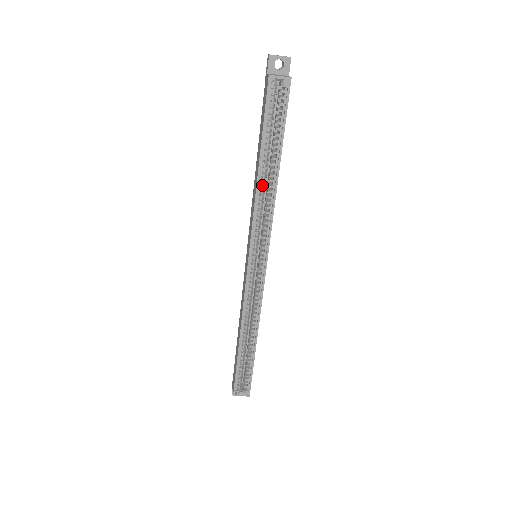
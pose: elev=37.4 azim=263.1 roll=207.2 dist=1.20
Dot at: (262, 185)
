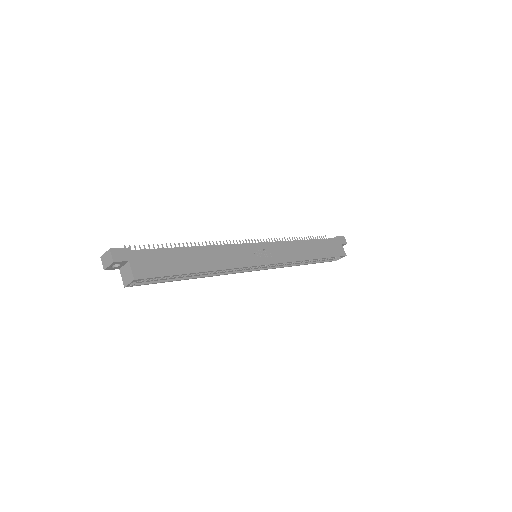
Dot at: (207, 274)
